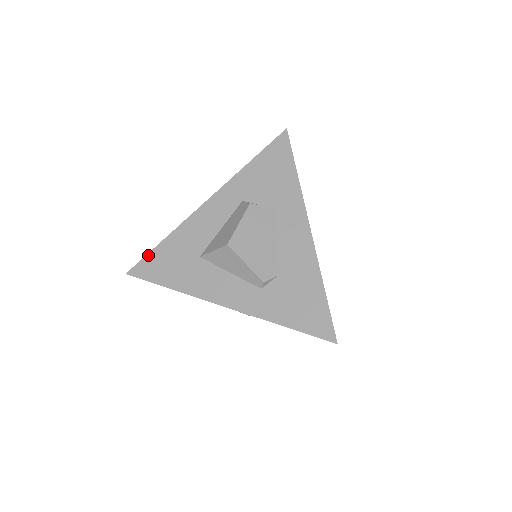
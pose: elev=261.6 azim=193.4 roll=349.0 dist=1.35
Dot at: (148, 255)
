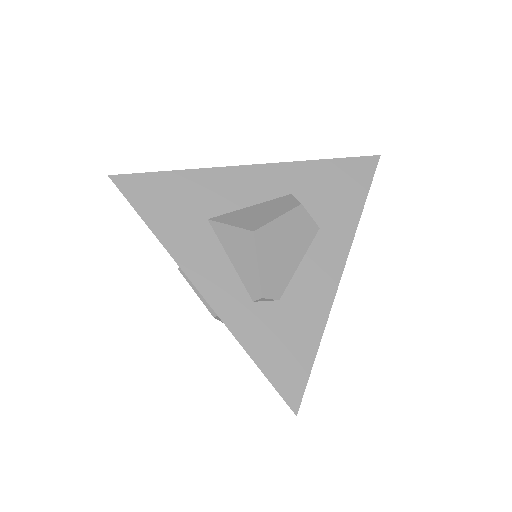
Dot at: (149, 174)
